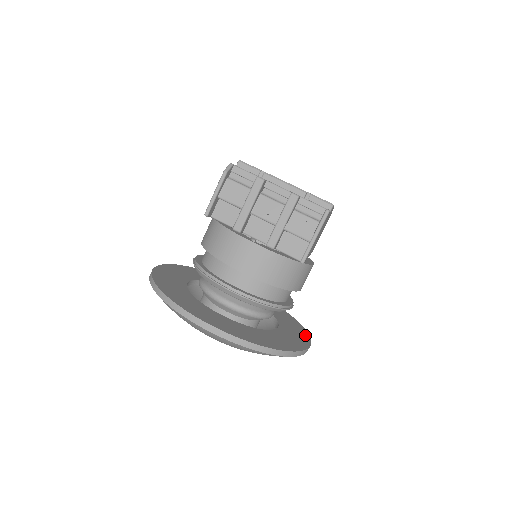
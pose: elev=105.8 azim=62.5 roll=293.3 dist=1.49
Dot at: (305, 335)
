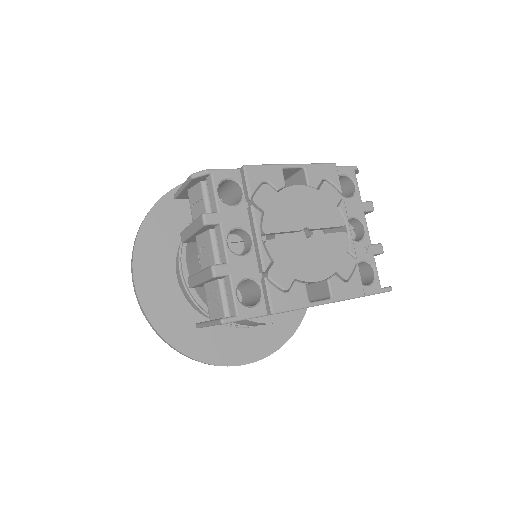
Dot at: (264, 350)
